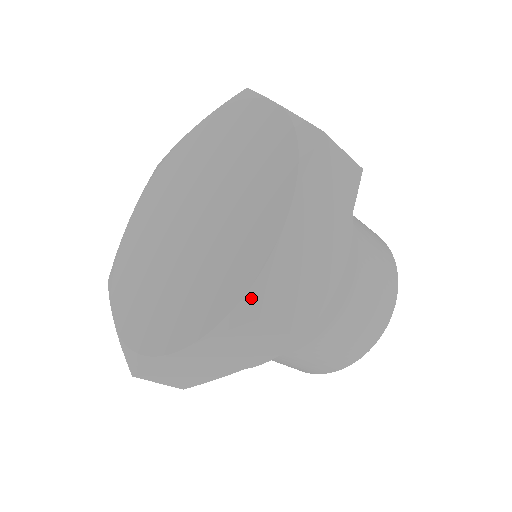
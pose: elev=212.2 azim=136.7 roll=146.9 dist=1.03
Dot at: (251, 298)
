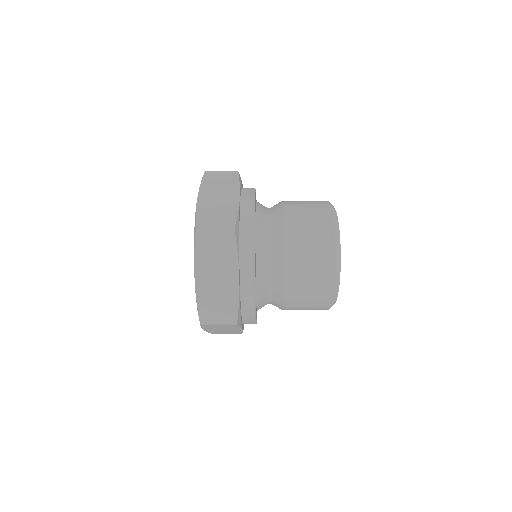
Dot at: occluded
